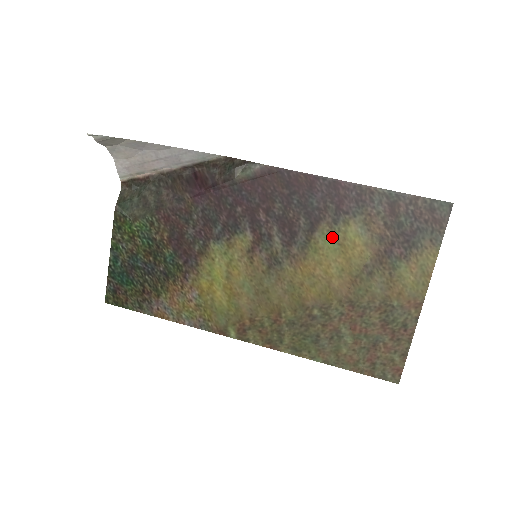
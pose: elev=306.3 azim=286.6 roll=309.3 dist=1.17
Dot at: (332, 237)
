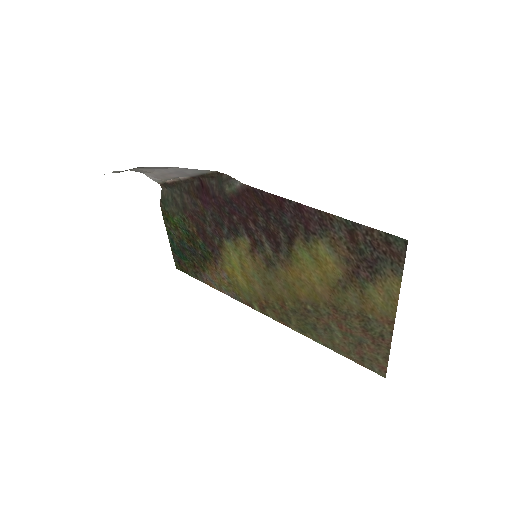
Dot at: (307, 252)
